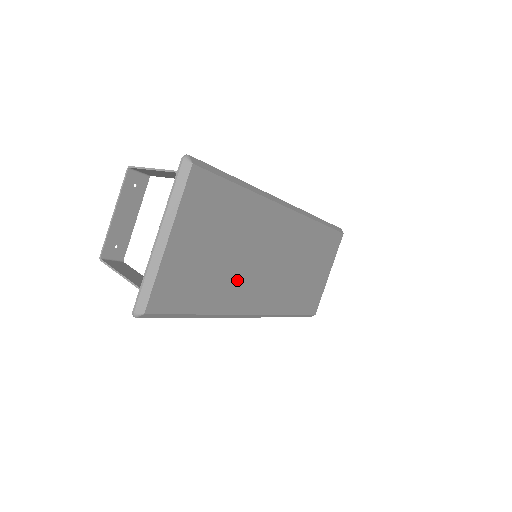
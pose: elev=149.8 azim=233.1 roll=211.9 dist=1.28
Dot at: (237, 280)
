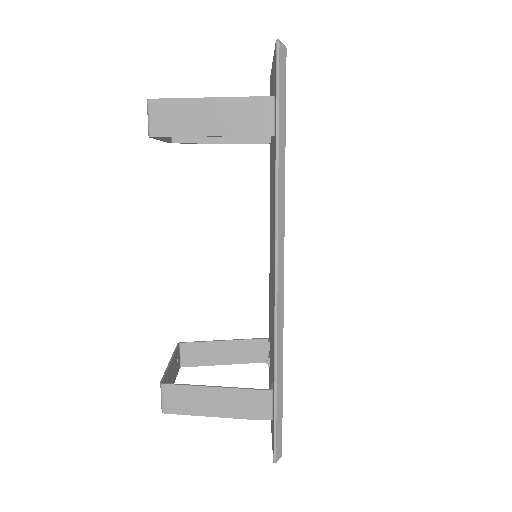
Dot at: occluded
